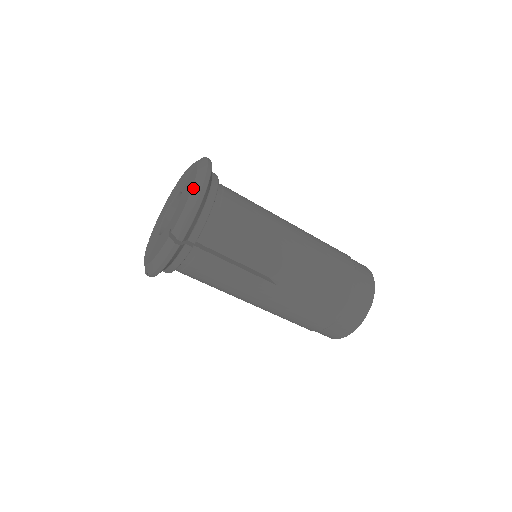
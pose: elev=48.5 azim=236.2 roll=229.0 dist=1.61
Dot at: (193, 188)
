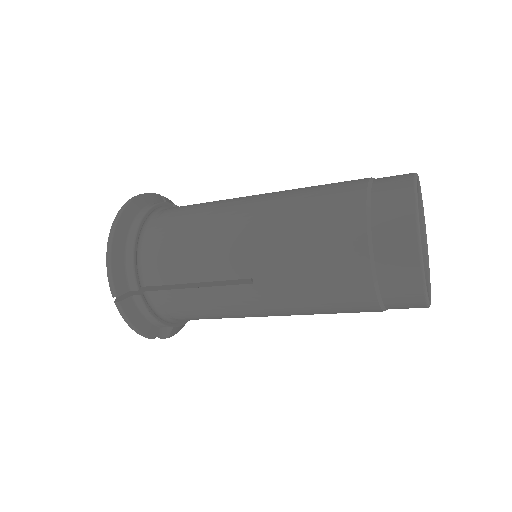
Dot at: occluded
